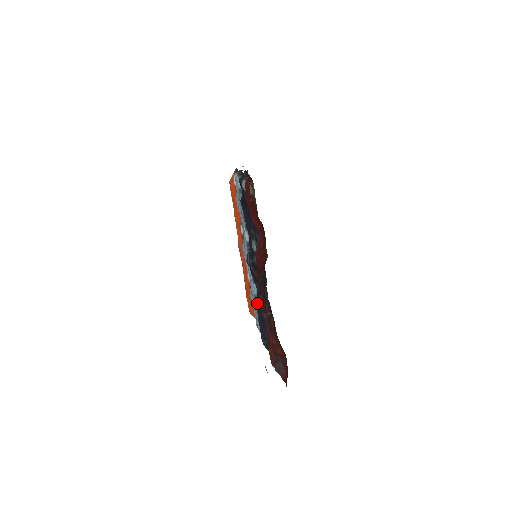
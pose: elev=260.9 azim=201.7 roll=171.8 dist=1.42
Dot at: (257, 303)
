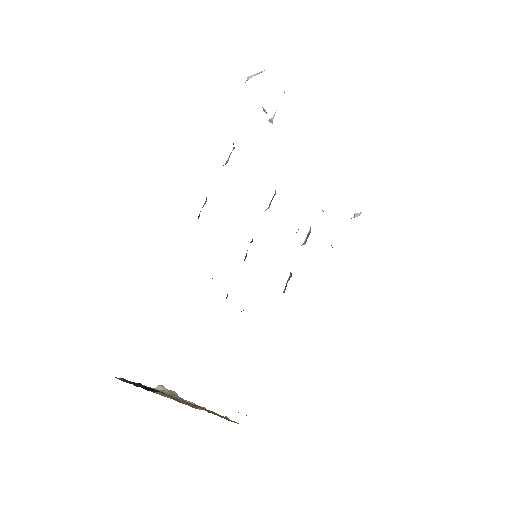
Dot at: (287, 280)
